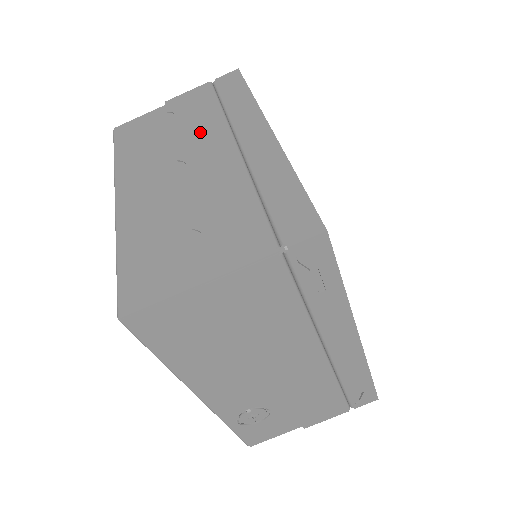
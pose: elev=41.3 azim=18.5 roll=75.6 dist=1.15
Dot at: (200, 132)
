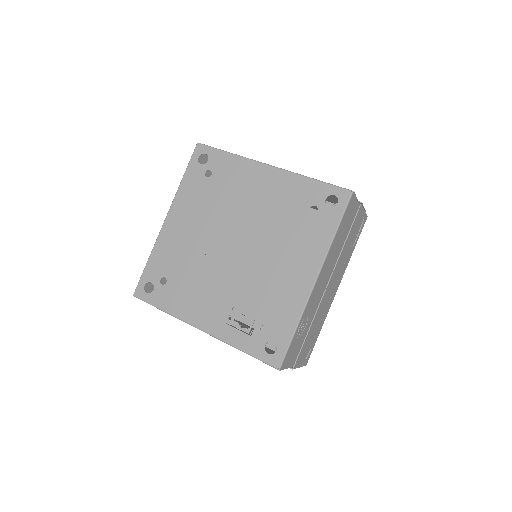
Dot at: occluded
